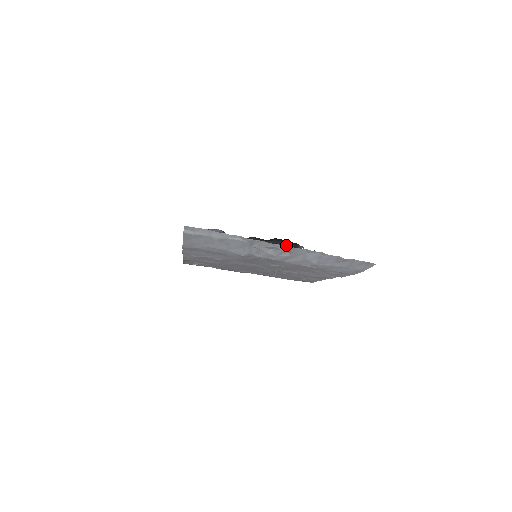
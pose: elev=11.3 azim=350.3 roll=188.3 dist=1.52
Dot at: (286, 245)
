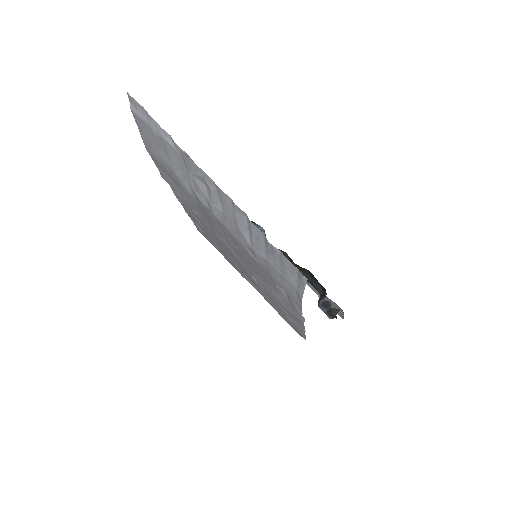
Dot at: (320, 291)
